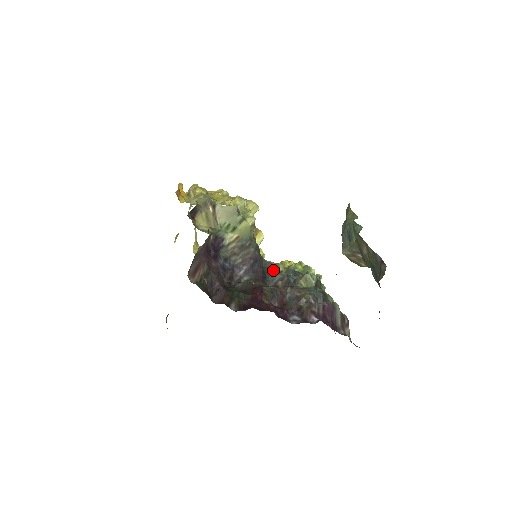
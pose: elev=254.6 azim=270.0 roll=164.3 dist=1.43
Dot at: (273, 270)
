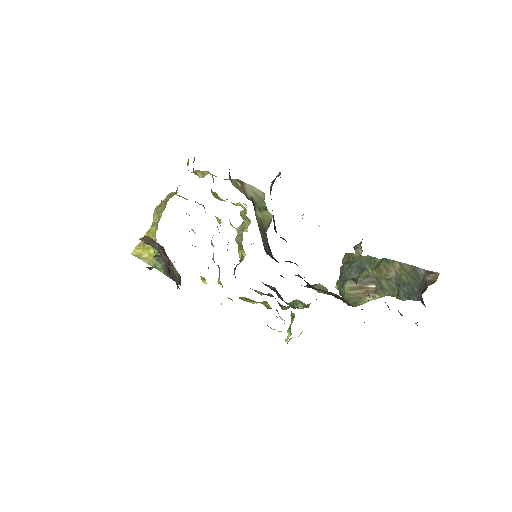
Dot at: occluded
